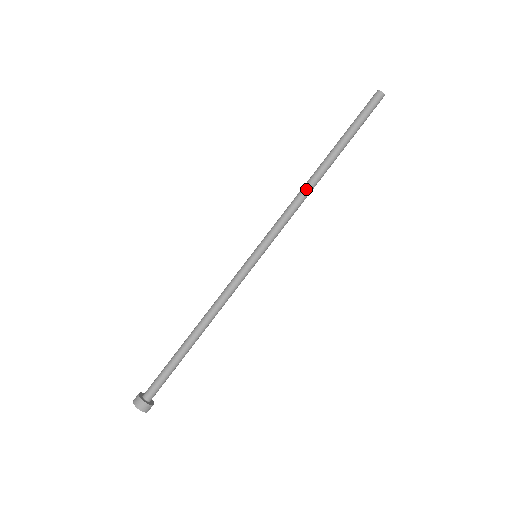
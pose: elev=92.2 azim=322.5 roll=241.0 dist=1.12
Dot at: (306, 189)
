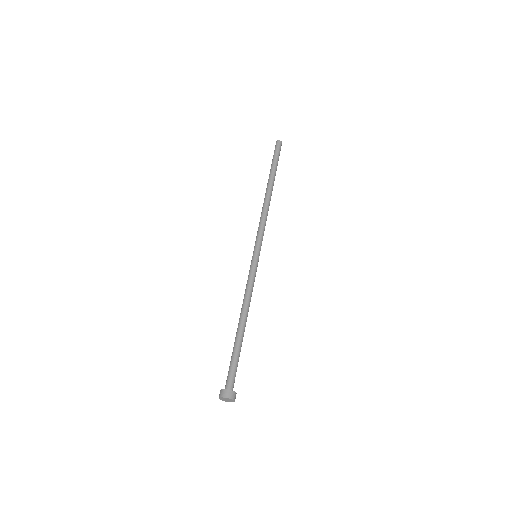
Dot at: (264, 204)
